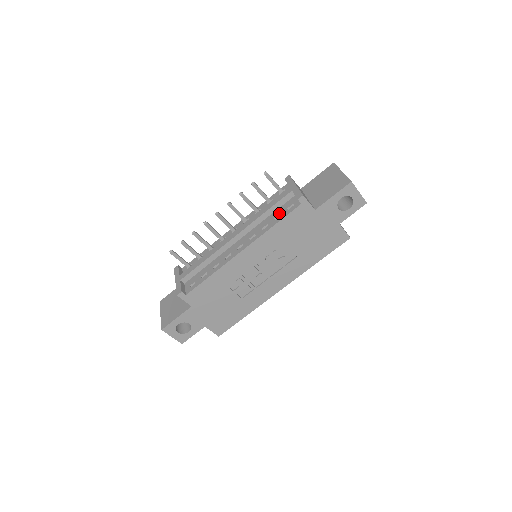
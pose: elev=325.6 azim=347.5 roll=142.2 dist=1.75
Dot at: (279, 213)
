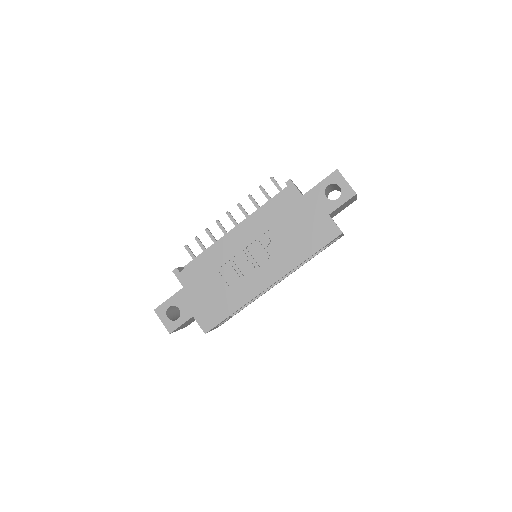
Dot at: occluded
